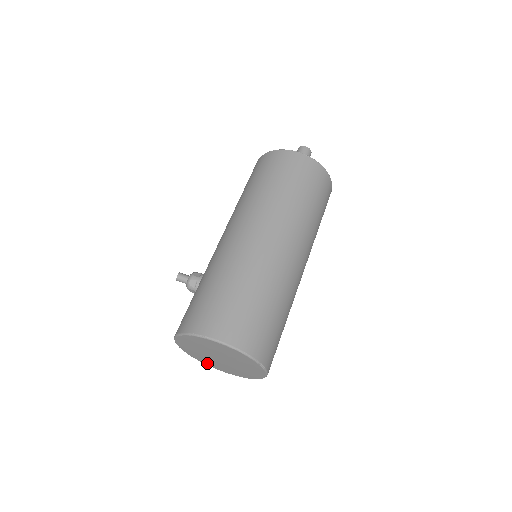
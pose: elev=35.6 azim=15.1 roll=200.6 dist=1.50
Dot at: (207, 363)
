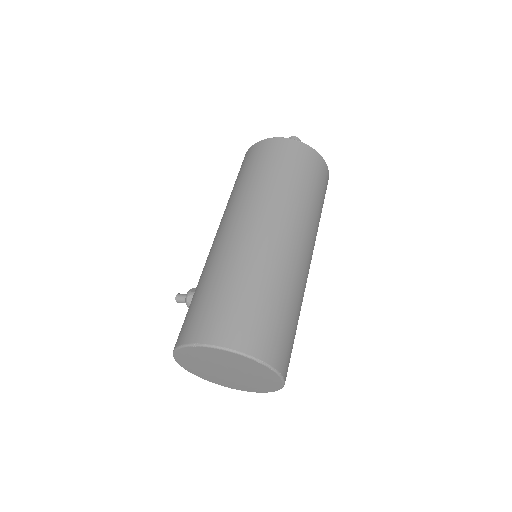
Dot at: (226, 385)
